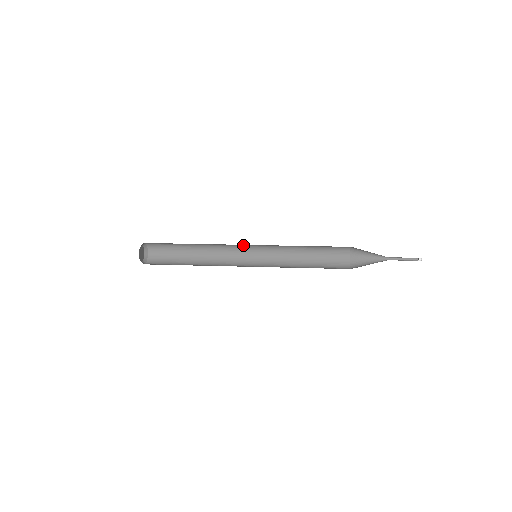
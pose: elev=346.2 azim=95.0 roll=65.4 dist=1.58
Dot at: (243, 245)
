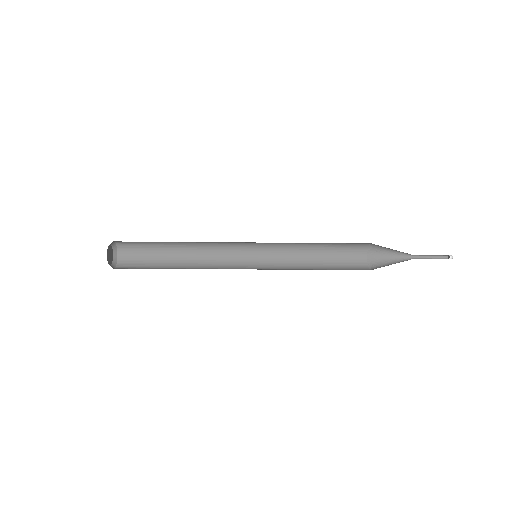
Dot at: (239, 247)
